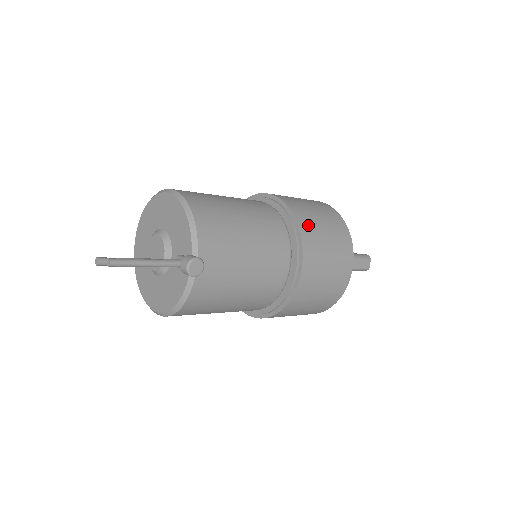
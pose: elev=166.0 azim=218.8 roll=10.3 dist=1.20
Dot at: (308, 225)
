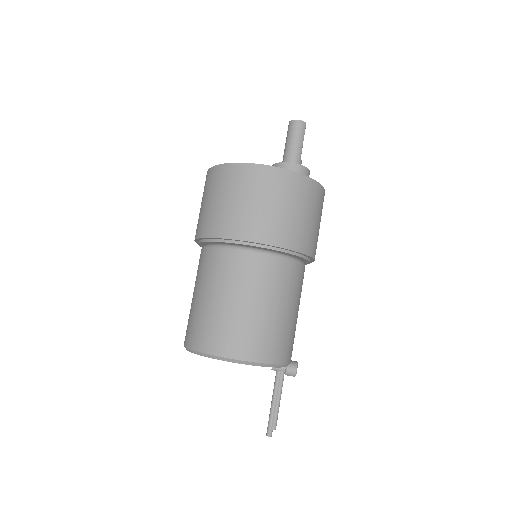
Dot at: (306, 240)
